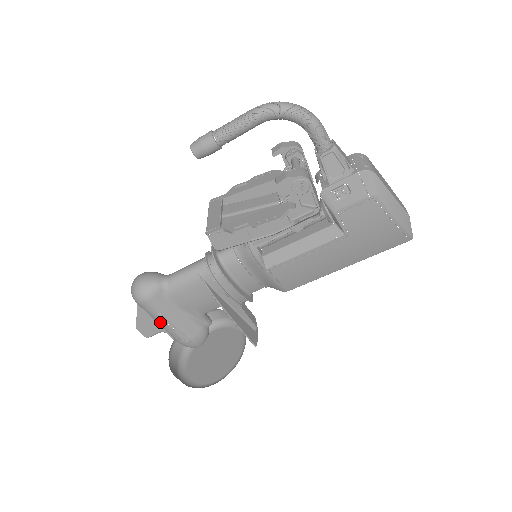
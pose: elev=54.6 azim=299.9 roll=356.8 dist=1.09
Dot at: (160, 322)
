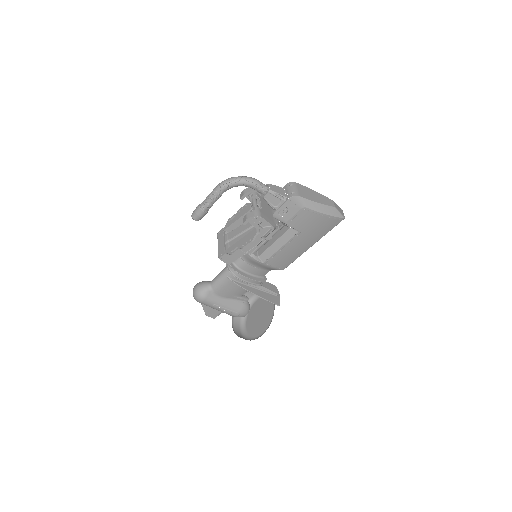
Dot at: (217, 309)
